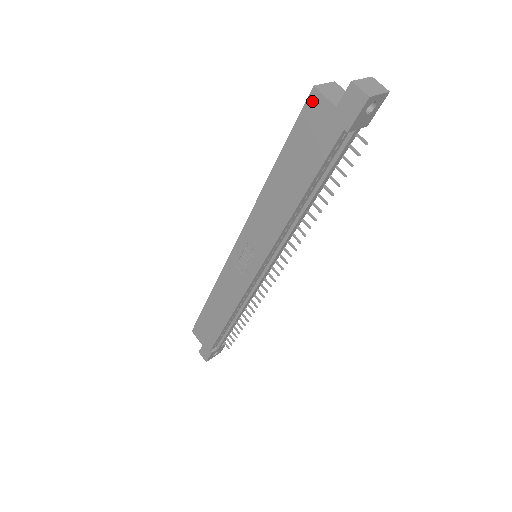
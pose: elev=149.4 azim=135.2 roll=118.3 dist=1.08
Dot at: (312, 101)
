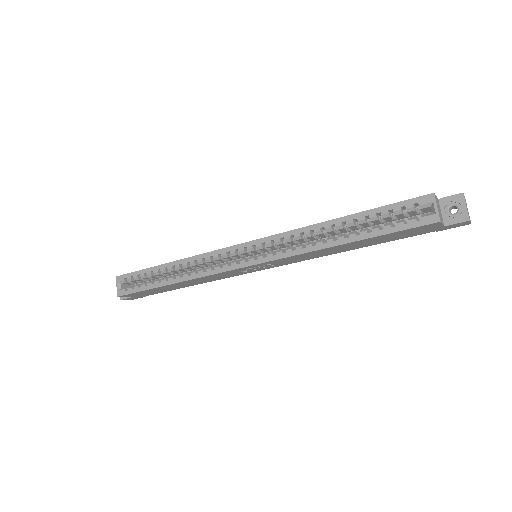
Dot at: (430, 226)
